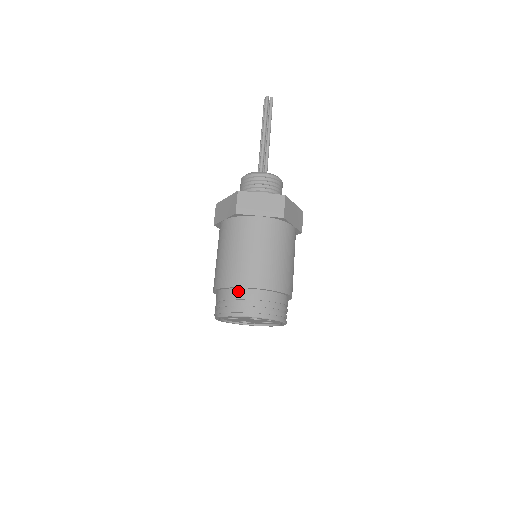
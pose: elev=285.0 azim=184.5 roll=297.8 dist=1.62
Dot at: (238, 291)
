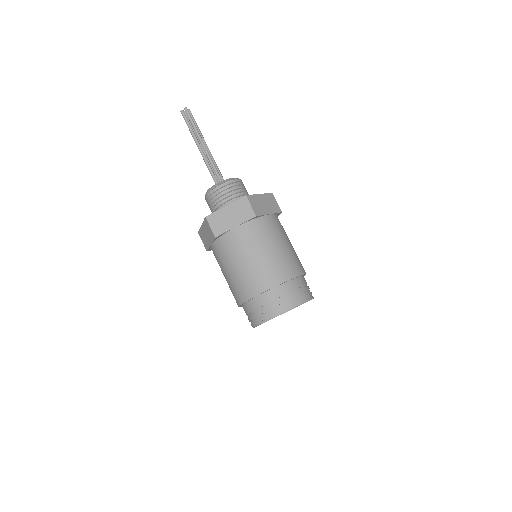
Dot at: (289, 284)
